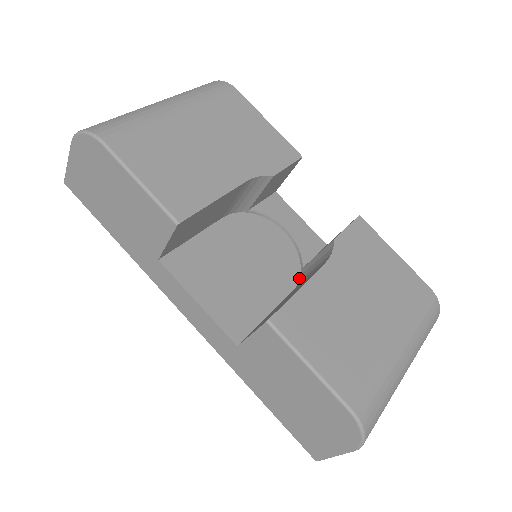
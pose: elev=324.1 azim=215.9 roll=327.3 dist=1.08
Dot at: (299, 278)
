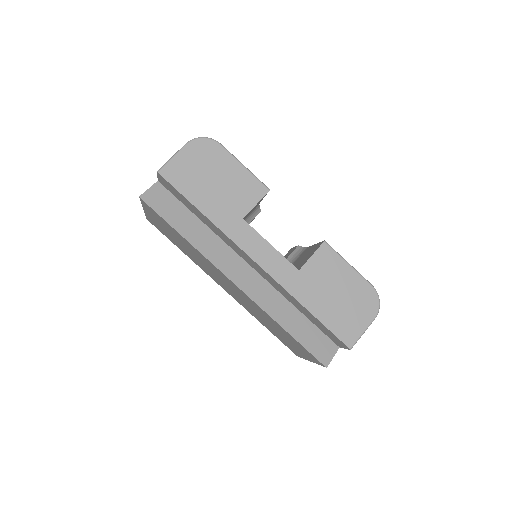
Dot at: occluded
